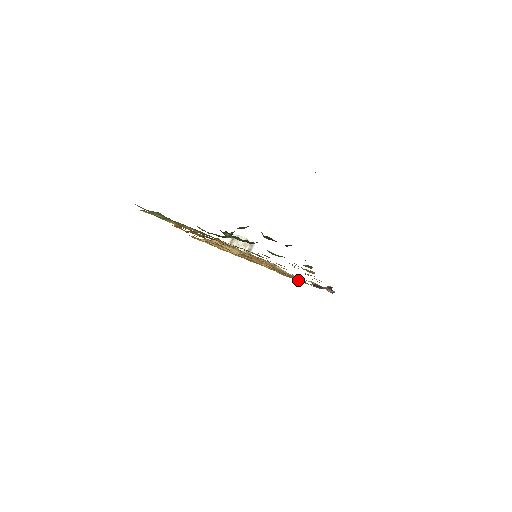
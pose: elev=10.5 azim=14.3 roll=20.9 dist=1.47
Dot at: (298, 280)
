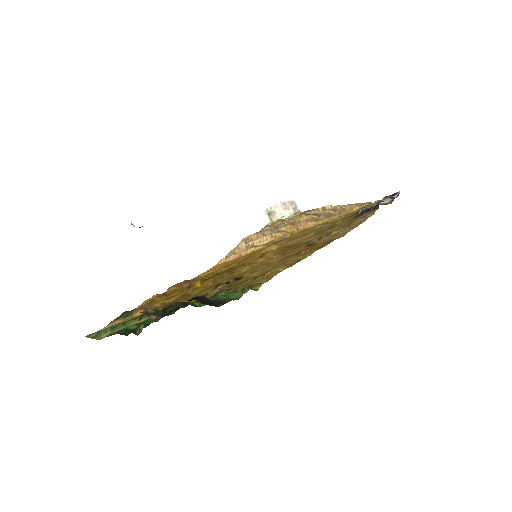
Dot at: (346, 216)
